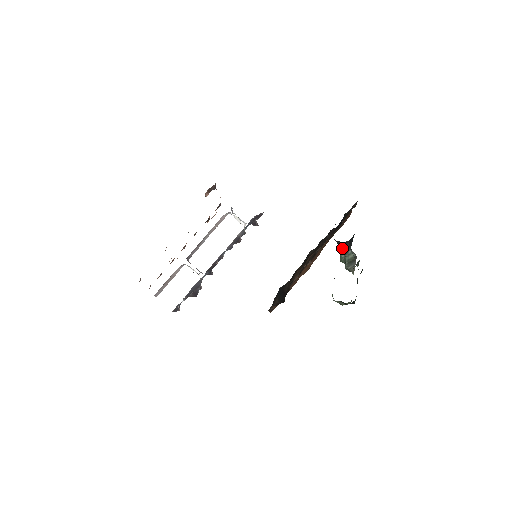
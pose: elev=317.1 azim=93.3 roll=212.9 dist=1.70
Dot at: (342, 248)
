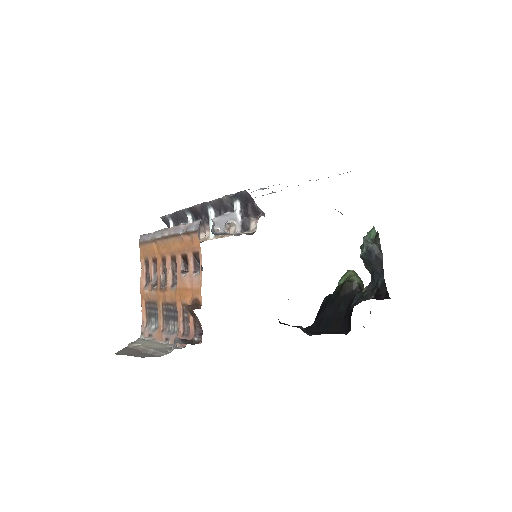
Dot at: (364, 262)
